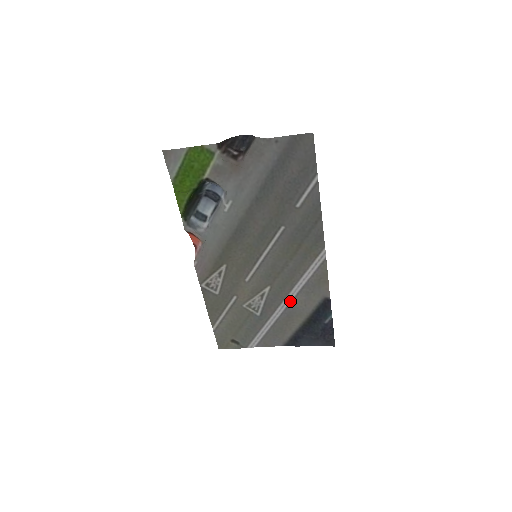
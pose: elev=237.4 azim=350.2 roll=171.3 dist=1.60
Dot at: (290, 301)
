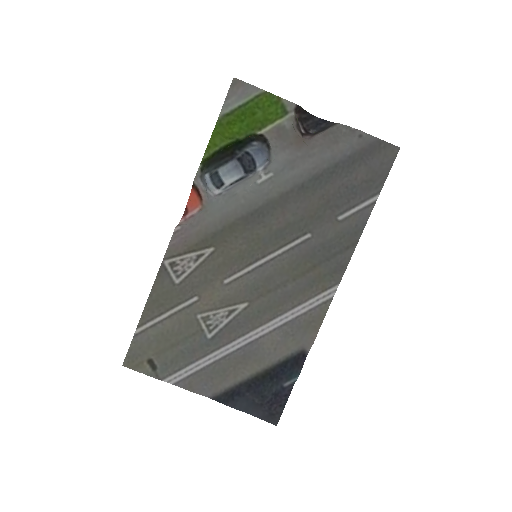
Dot at: (259, 335)
